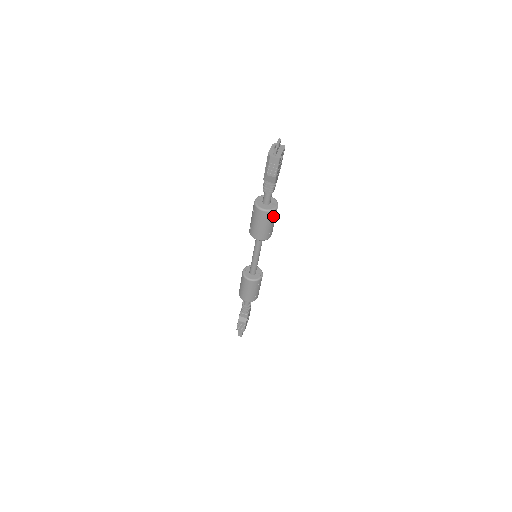
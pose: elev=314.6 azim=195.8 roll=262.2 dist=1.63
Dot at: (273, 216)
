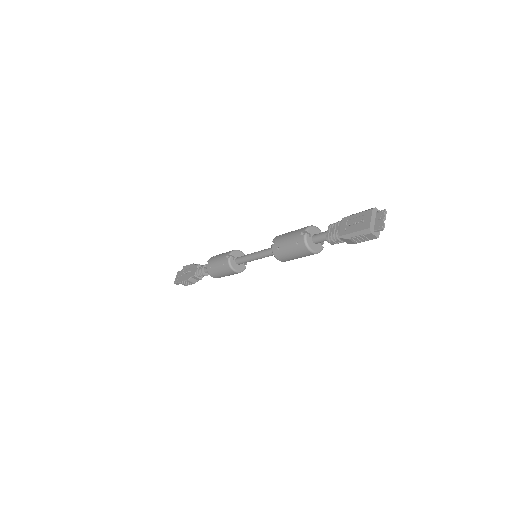
Dot at: occluded
